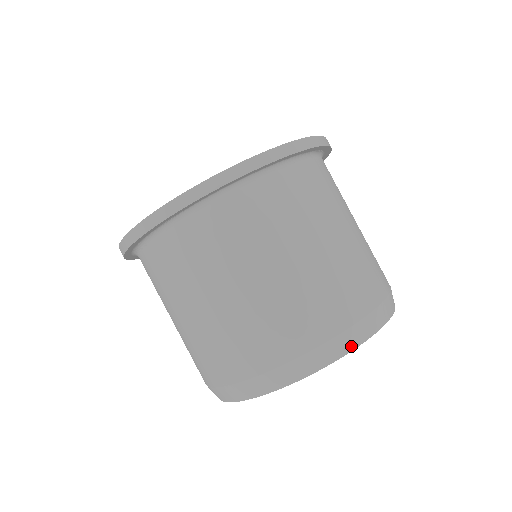
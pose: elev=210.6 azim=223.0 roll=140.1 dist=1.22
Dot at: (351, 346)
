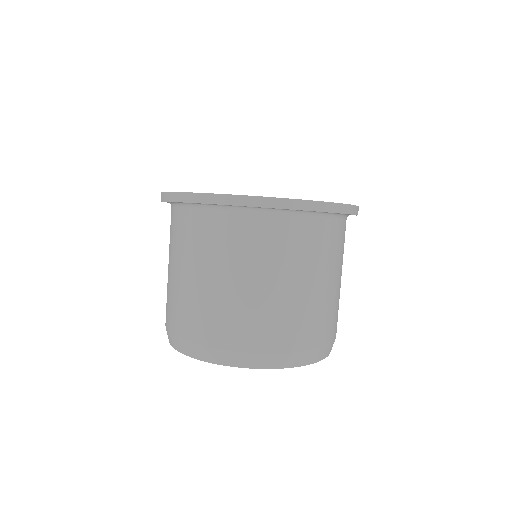
Dot at: (328, 354)
